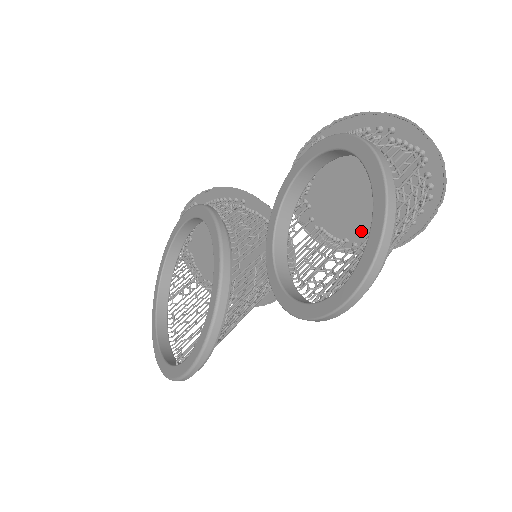
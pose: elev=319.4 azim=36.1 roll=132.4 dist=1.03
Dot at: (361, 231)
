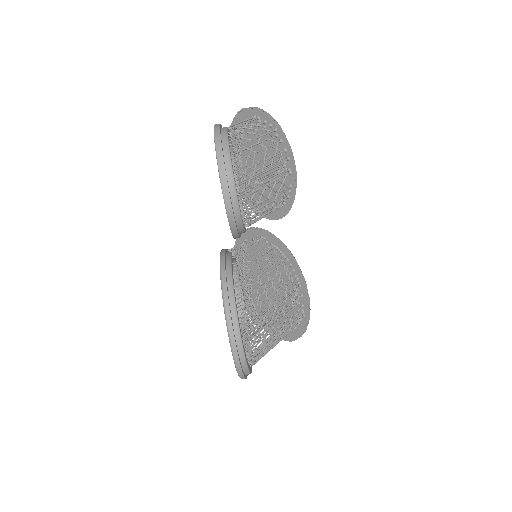
Dot at: occluded
